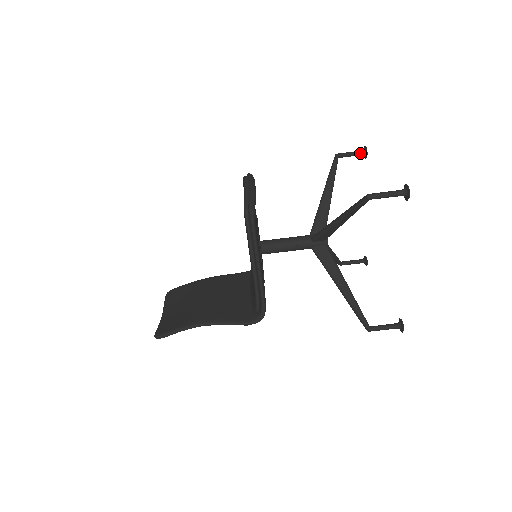
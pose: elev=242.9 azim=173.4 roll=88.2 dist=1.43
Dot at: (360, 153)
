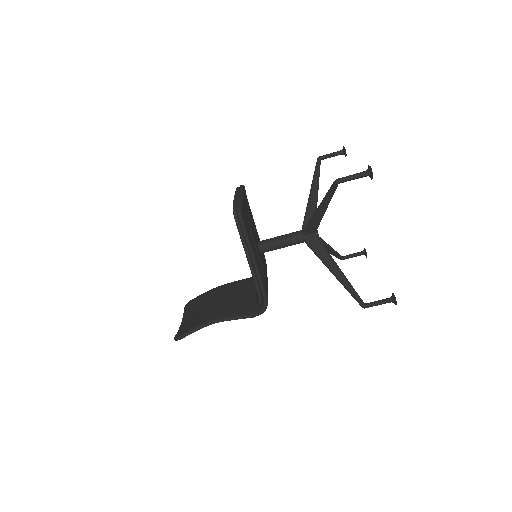
Dot at: (340, 153)
